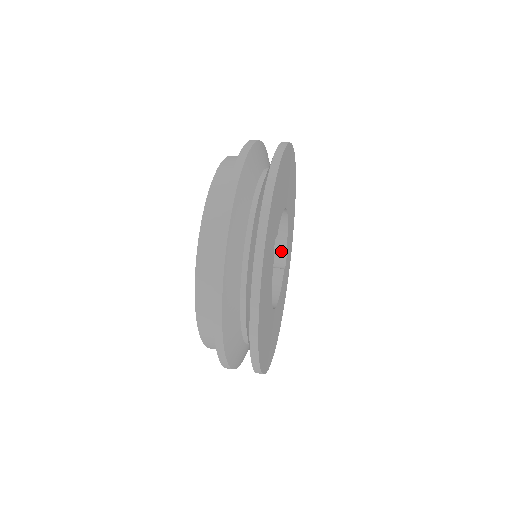
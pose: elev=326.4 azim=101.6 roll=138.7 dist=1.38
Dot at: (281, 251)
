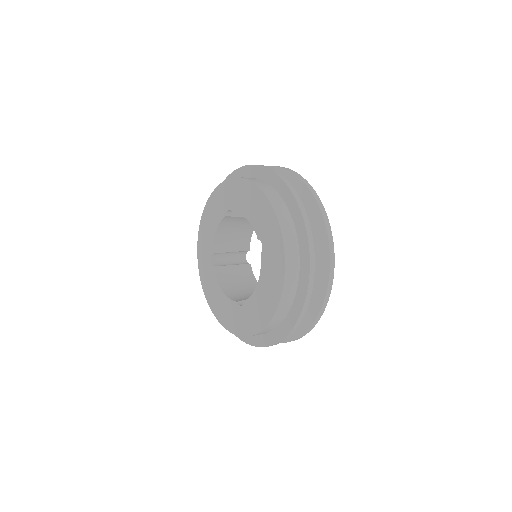
Dot at: (246, 250)
